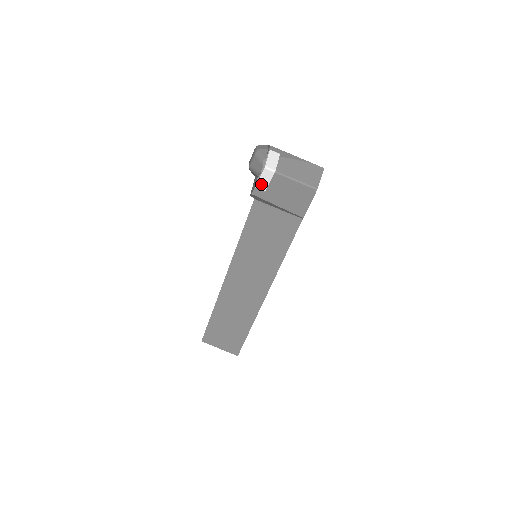
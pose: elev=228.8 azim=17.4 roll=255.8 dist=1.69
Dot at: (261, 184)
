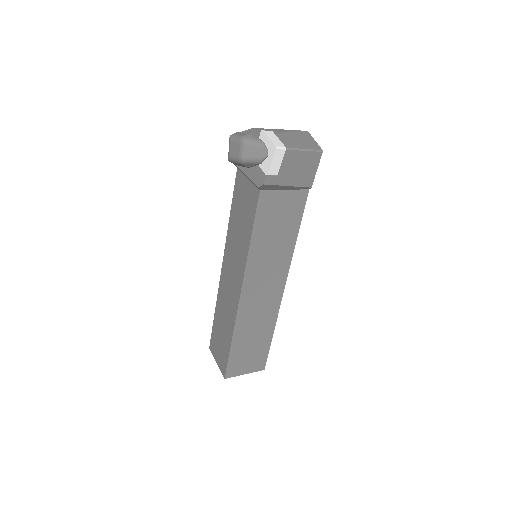
Dot at: (273, 168)
